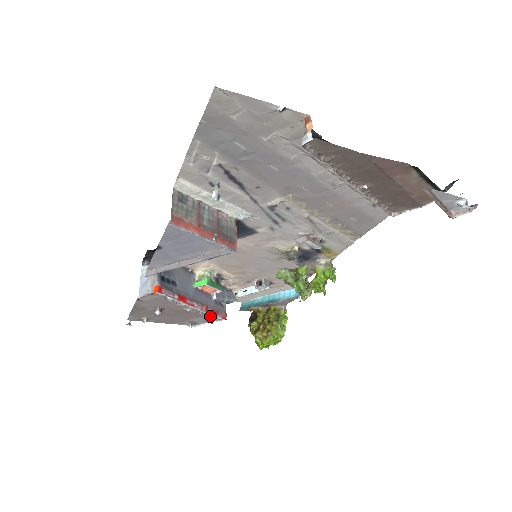
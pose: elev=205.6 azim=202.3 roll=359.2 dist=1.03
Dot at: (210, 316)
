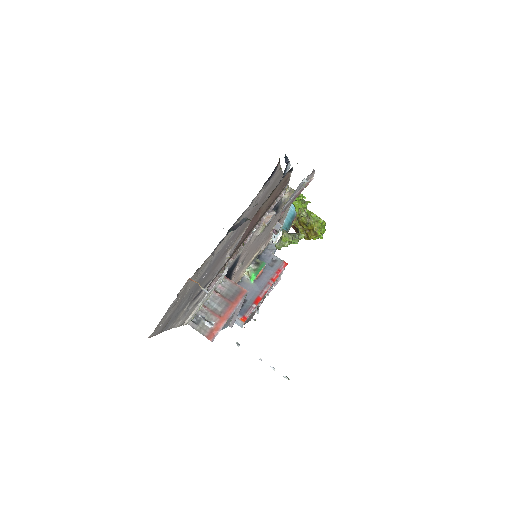
Dot at: (279, 278)
